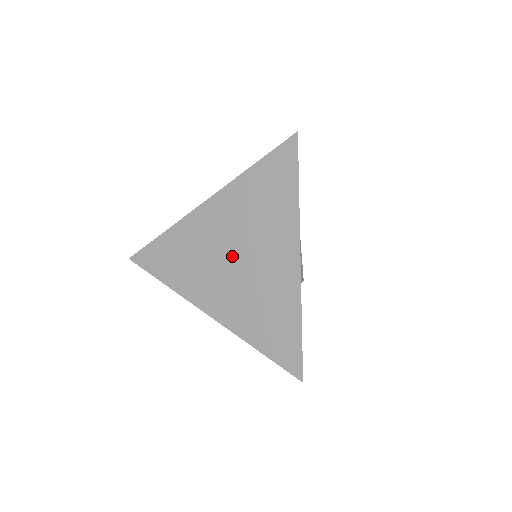
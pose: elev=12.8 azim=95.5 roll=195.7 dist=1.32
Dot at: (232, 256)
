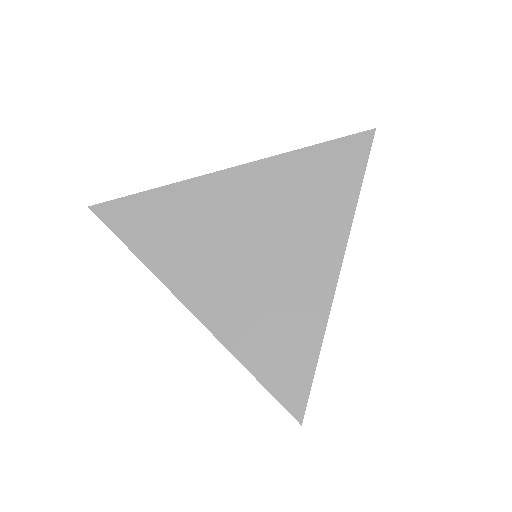
Dot at: (250, 245)
